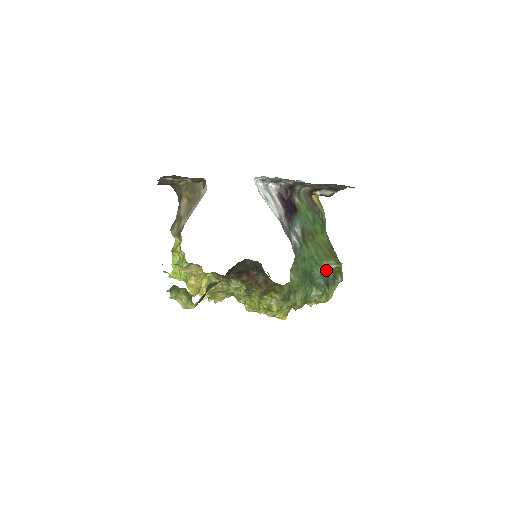
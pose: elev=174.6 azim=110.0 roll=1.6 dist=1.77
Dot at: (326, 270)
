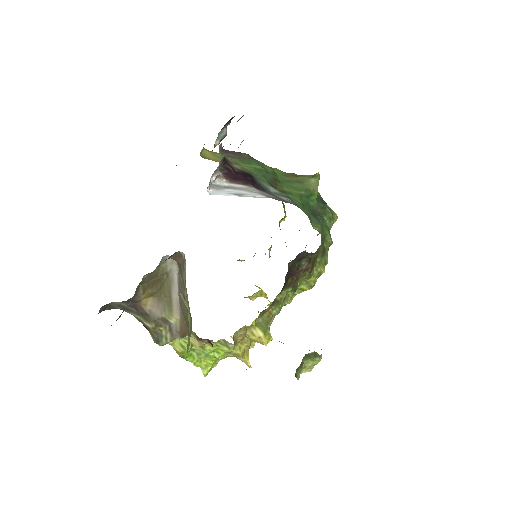
Dot at: (316, 193)
